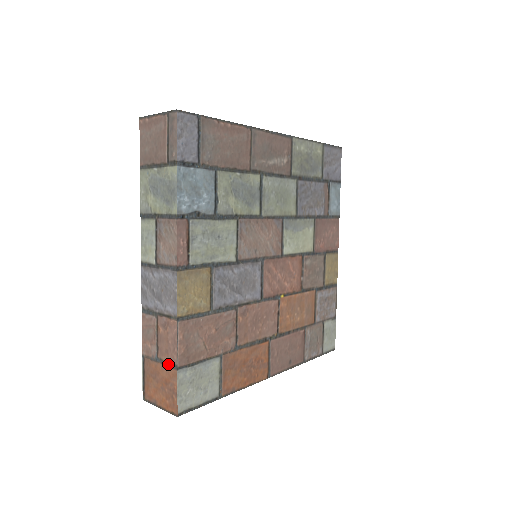
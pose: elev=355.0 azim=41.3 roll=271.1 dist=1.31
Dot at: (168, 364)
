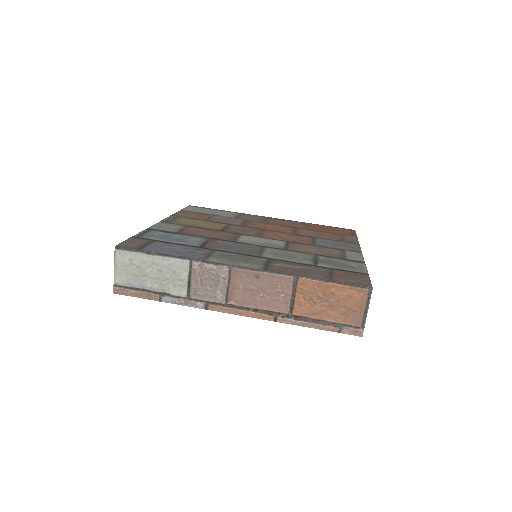
Dot at: occluded
